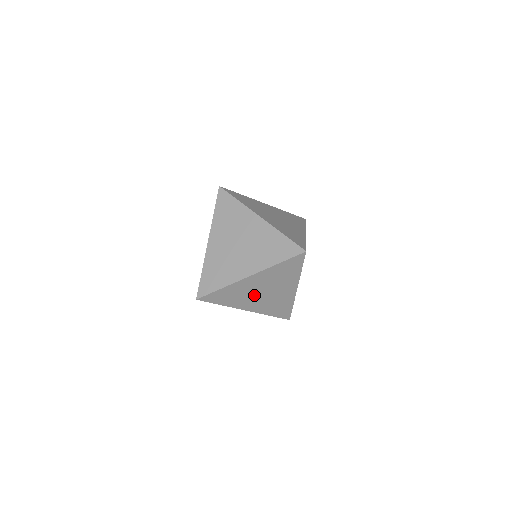
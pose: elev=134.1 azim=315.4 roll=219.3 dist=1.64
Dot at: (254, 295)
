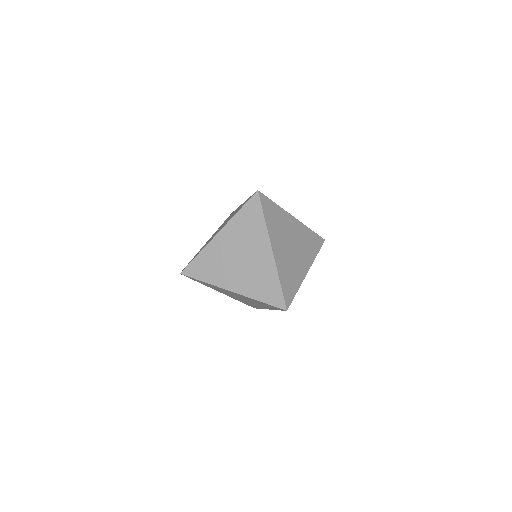
Dot at: (231, 294)
